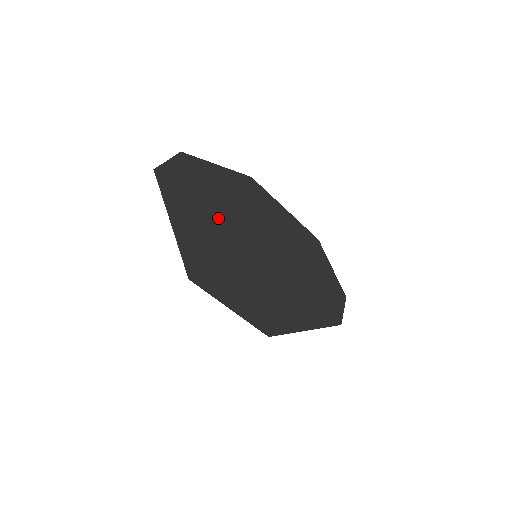
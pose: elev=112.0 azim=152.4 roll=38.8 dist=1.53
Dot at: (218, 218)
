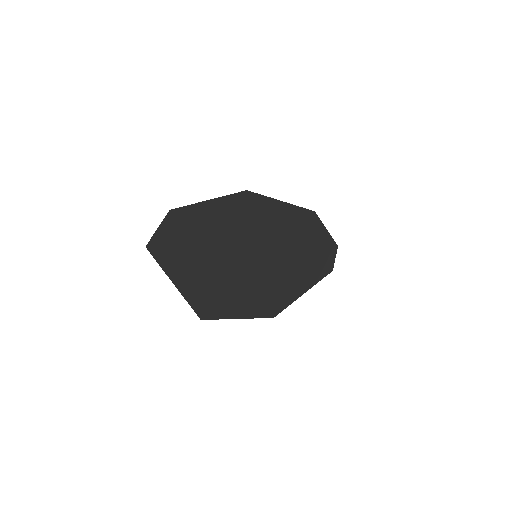
Dot at: (219, 252)
